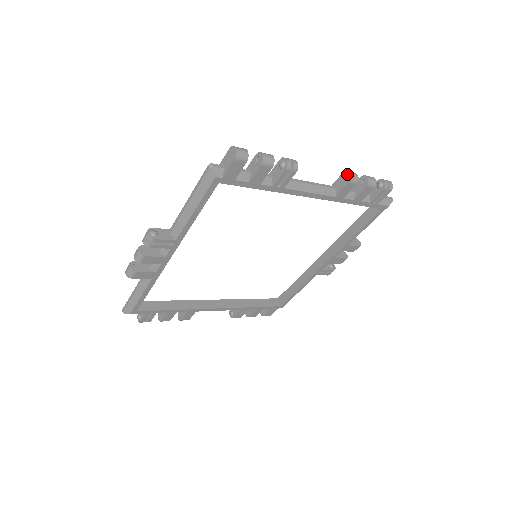
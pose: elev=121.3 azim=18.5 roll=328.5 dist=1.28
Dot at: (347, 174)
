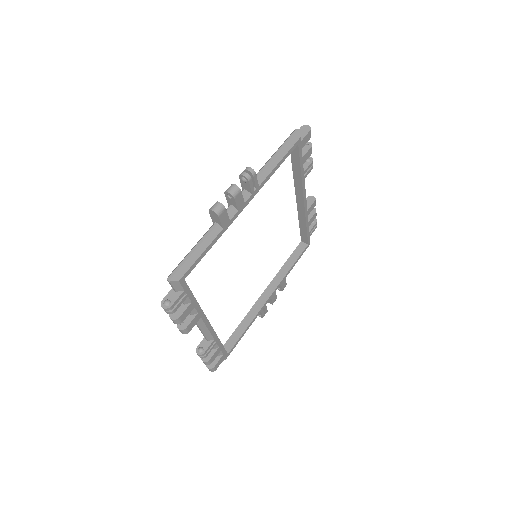
Dot at: (312, 197)
